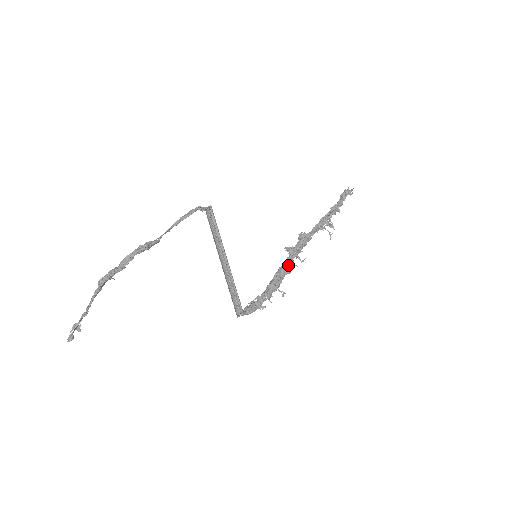
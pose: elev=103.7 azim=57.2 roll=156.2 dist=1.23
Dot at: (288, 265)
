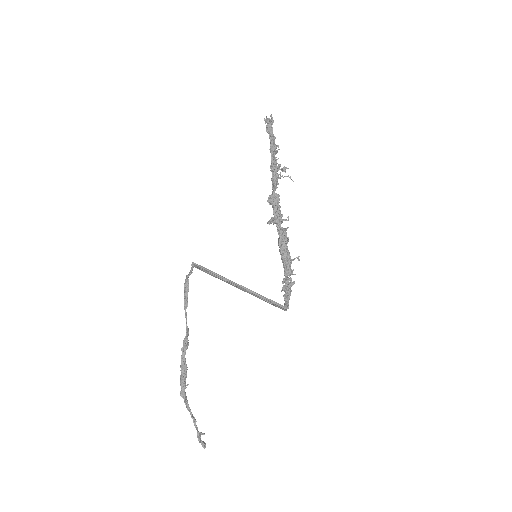
Dot at: (283, 236)
